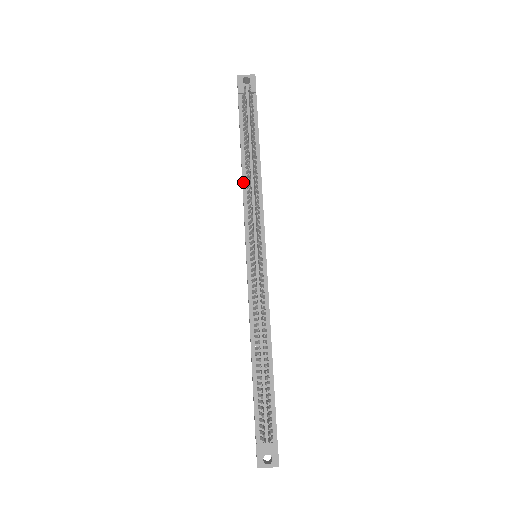
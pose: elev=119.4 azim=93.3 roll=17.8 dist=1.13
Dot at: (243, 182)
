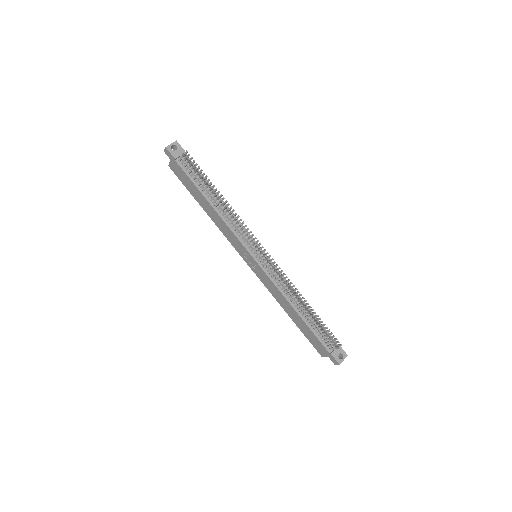
Dot at: (220, 216)
